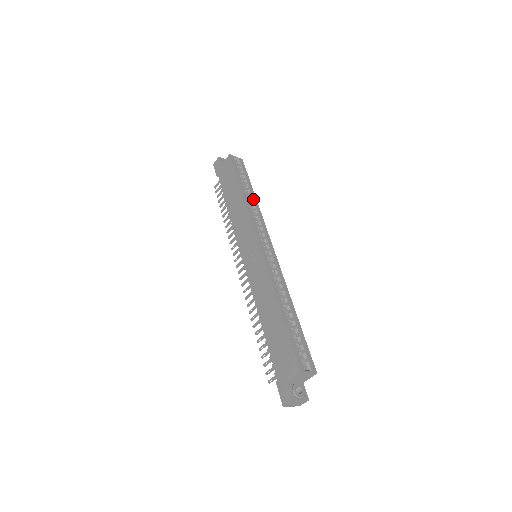
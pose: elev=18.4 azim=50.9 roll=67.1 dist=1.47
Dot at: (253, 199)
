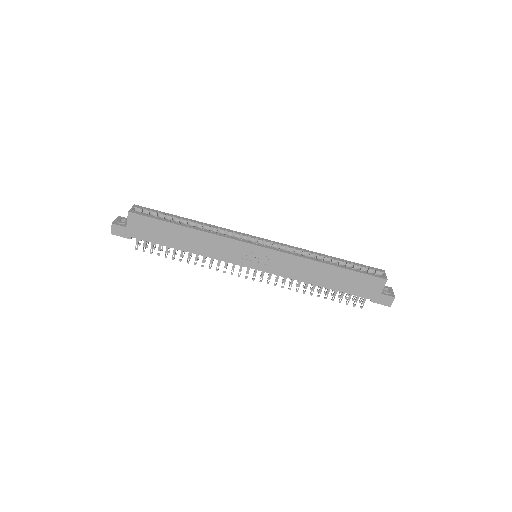
Dot at: (196, 224)
